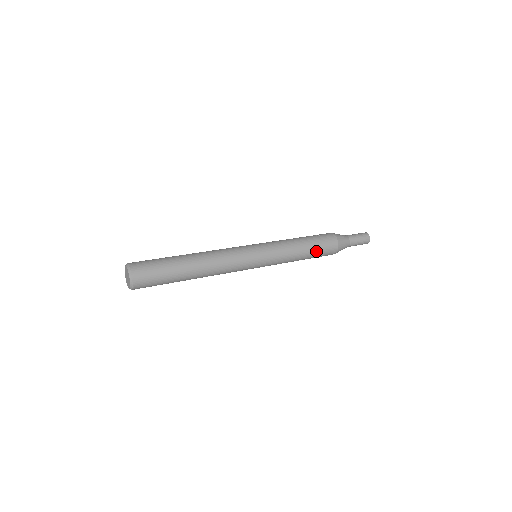
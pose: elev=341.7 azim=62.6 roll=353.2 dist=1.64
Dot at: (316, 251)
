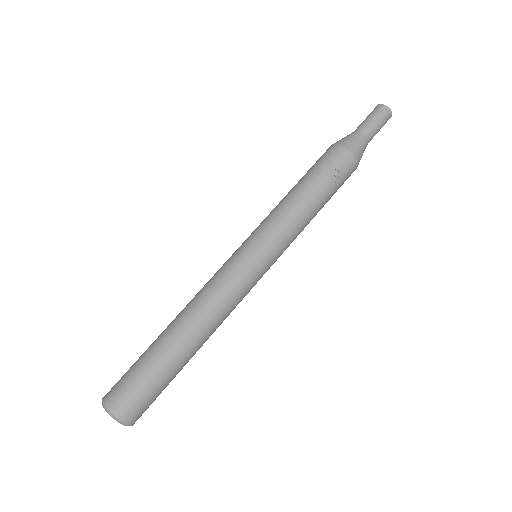
Dot at: occluded
